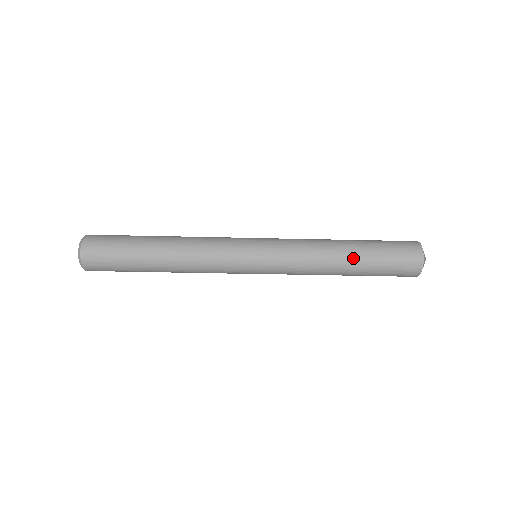
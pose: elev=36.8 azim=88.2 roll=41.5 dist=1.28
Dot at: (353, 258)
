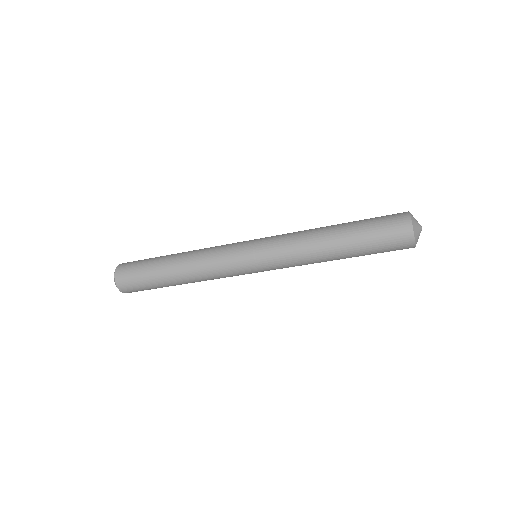
Dot at: (339, 233)
